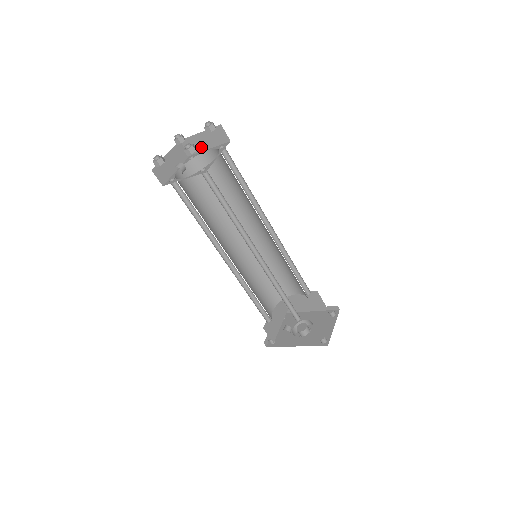
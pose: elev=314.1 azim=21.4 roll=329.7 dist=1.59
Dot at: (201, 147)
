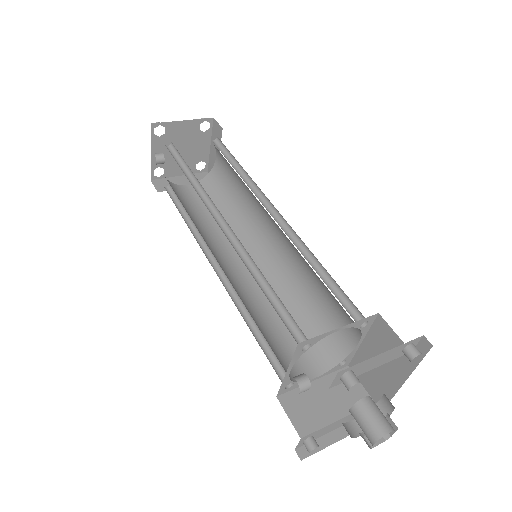
Dot at: occluded
